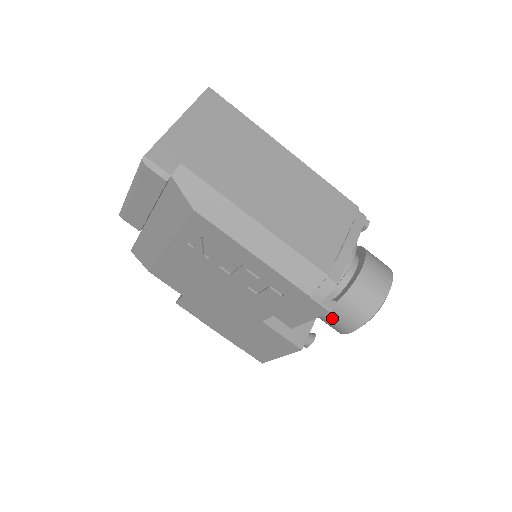
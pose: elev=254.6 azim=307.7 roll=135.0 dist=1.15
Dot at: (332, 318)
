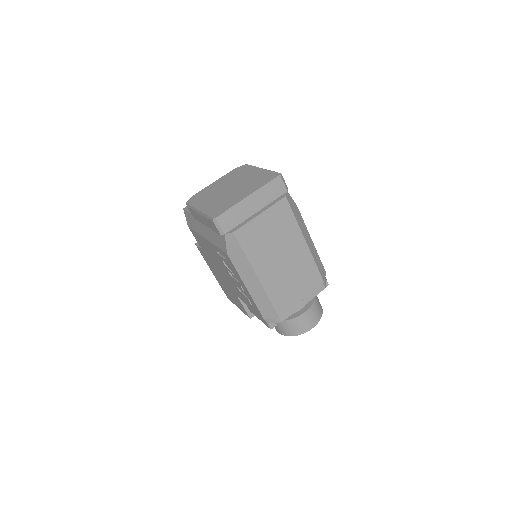
Dot at: occluded
